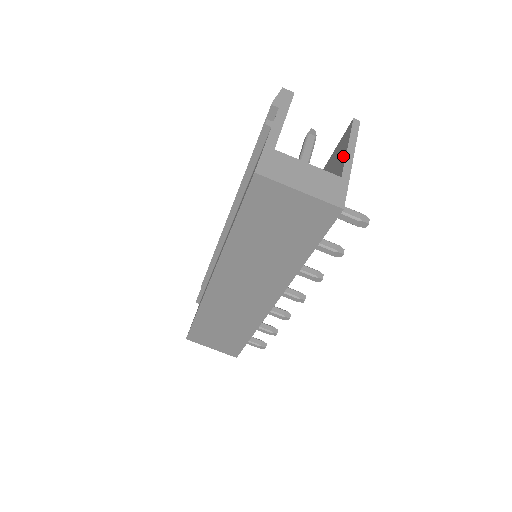
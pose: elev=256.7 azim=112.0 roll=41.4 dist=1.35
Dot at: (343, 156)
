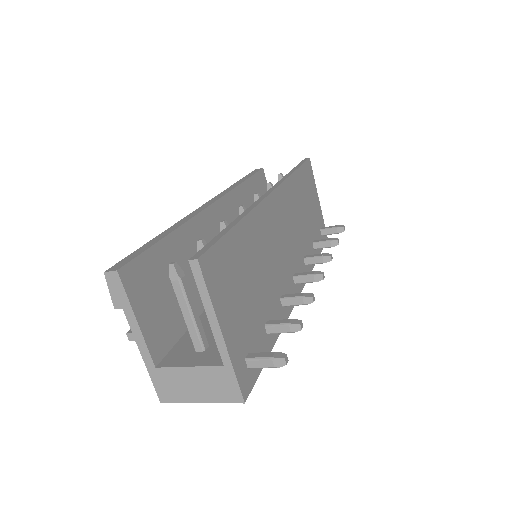
Dot at: occluded
